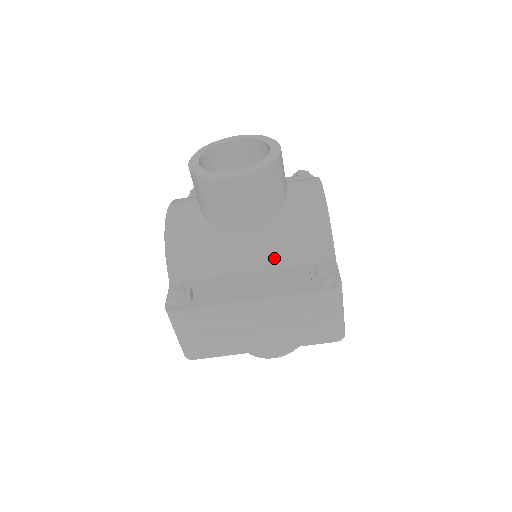
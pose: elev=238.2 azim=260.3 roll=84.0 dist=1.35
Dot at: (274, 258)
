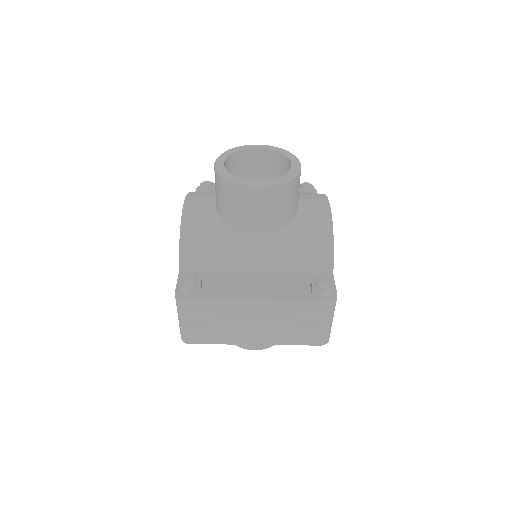
Dot at: (279, 263)
